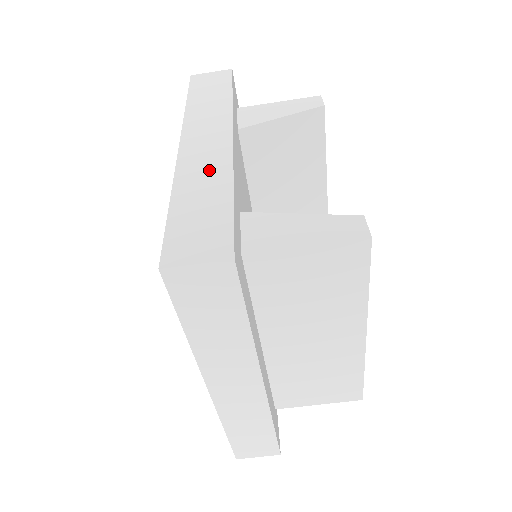
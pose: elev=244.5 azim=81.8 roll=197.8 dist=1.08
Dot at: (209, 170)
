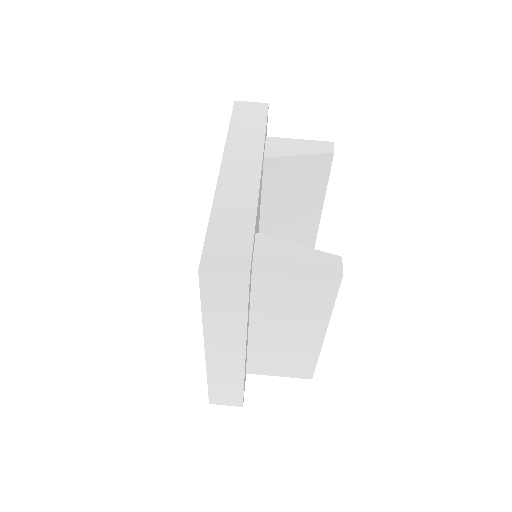
Dot at: (240, 198)
